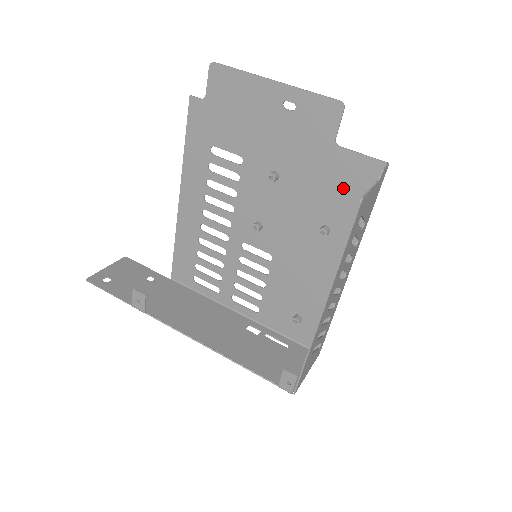
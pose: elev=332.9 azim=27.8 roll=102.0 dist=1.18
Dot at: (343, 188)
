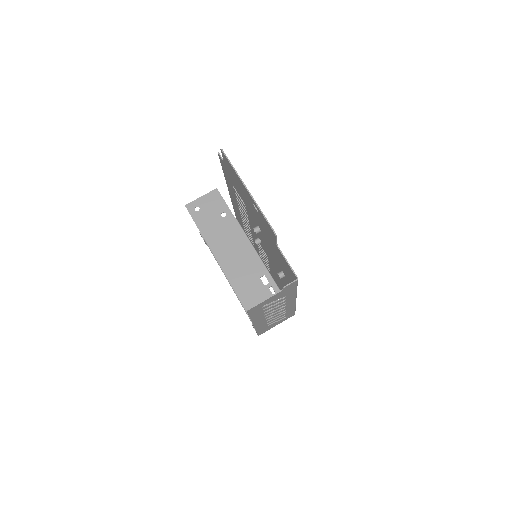
Dot at: (285, 266)
